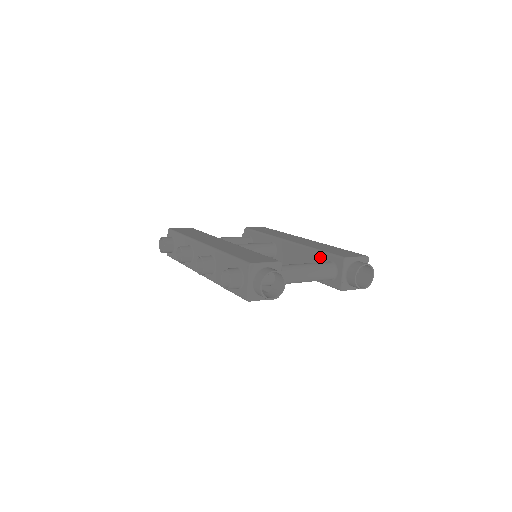
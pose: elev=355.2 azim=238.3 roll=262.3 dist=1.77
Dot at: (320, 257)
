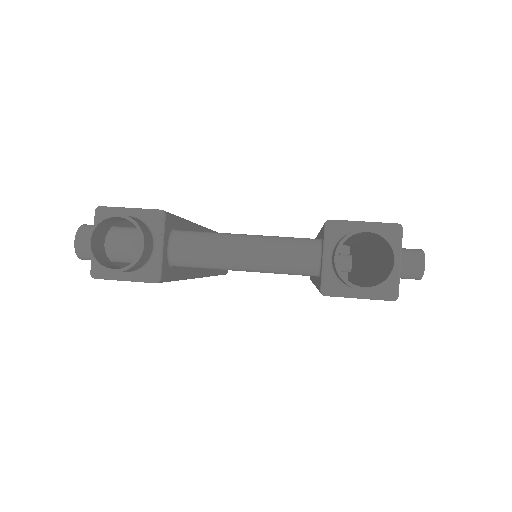
Dot at: occluded
